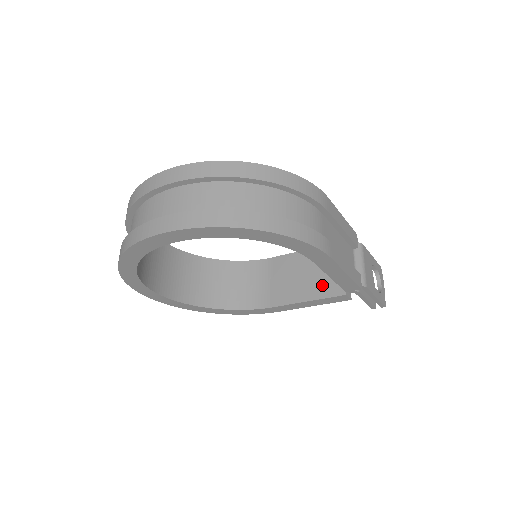
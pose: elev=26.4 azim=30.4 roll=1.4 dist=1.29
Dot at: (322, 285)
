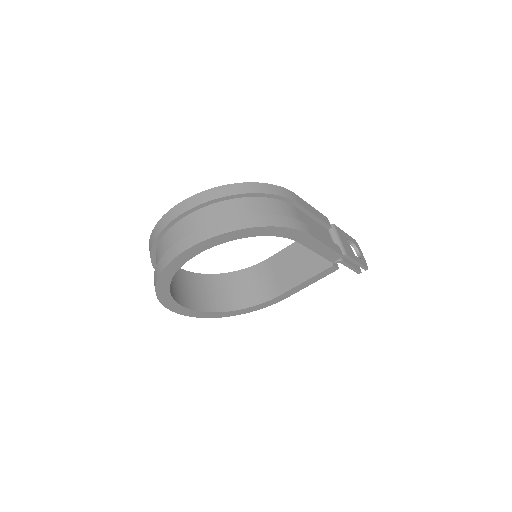
Dot at: (313, 265)
